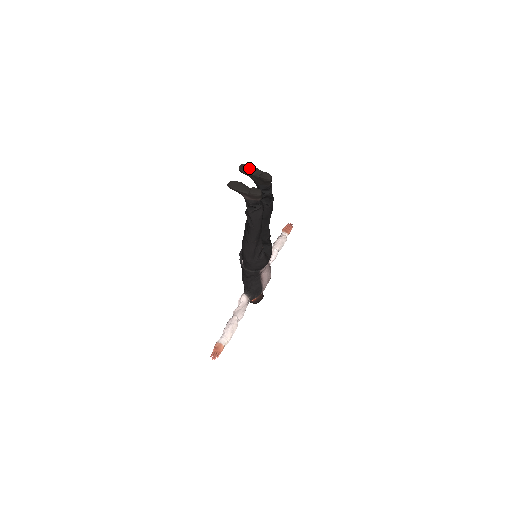
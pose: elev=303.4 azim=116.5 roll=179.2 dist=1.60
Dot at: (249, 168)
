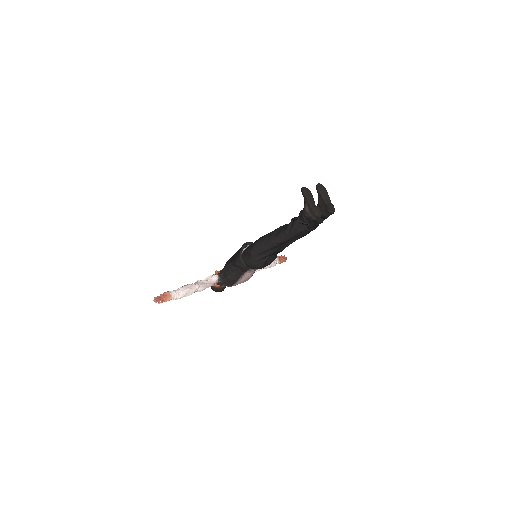
Dot at: (324, 191)
